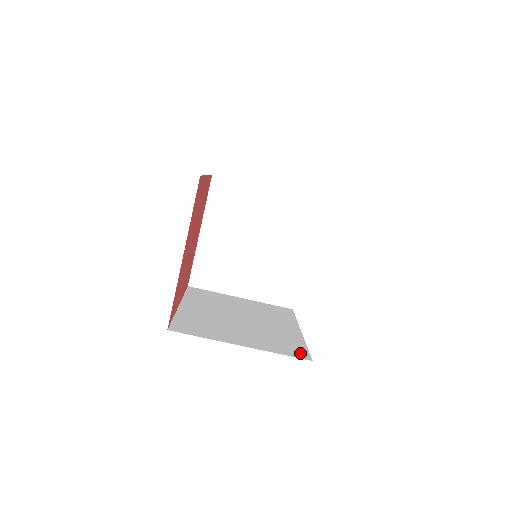
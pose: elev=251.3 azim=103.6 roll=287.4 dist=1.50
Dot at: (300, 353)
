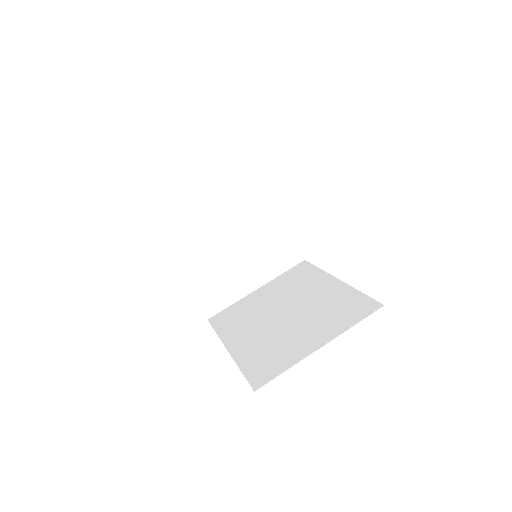
Dot at: (367, 306)
